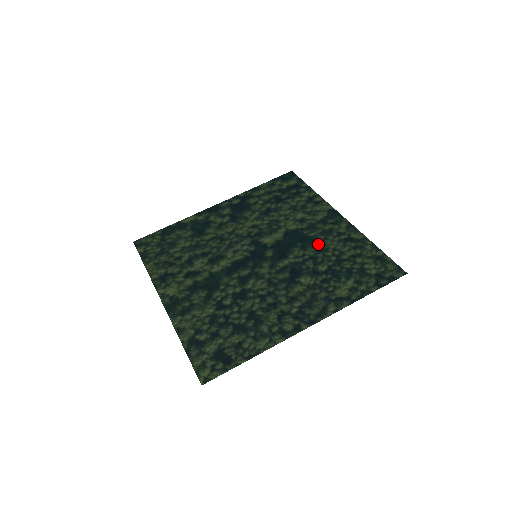
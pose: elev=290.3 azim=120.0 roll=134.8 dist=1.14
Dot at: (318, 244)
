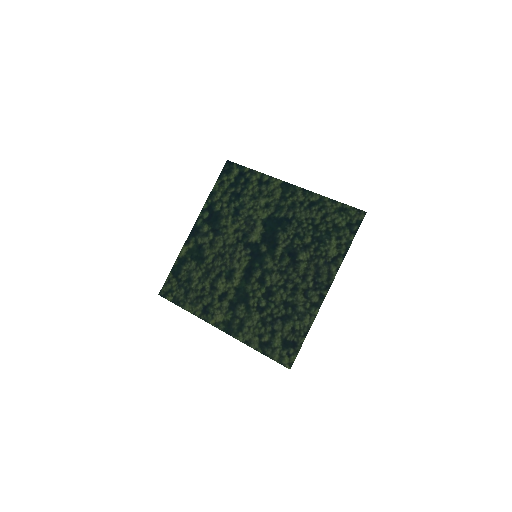
Dot at: (292, 221)
